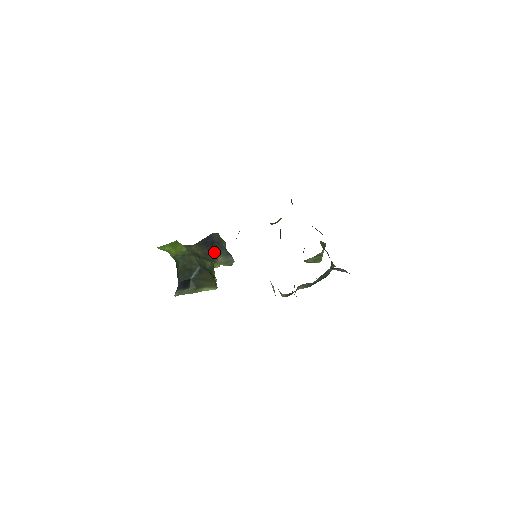
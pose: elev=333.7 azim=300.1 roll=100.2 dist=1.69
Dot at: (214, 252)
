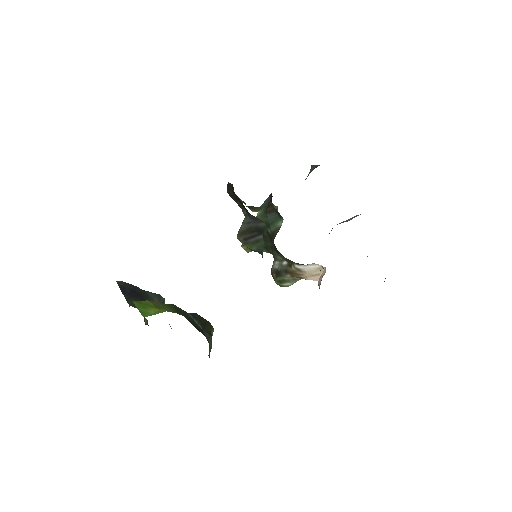
Dot at: (148, 300)
